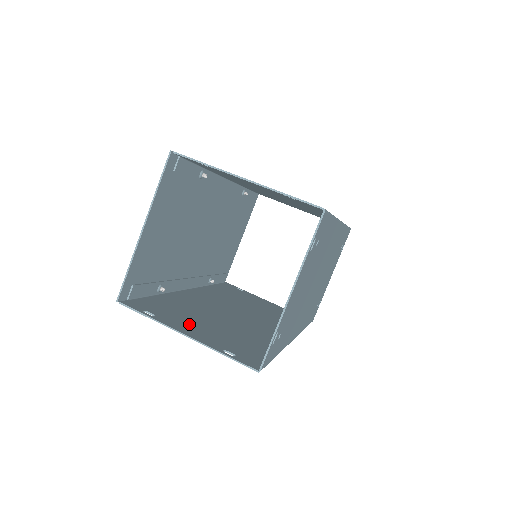
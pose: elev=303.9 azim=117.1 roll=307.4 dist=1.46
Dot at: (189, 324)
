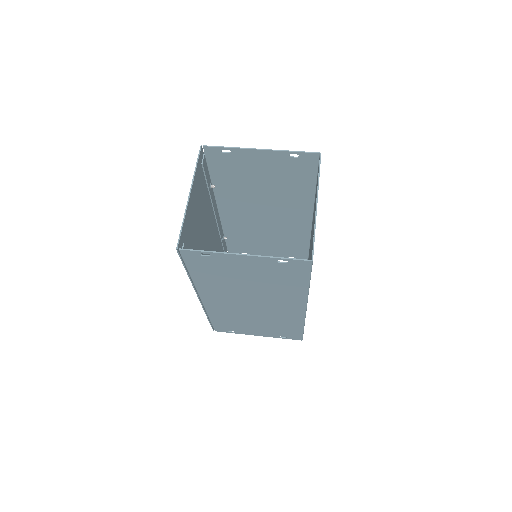
Dot at: (237, 265)
